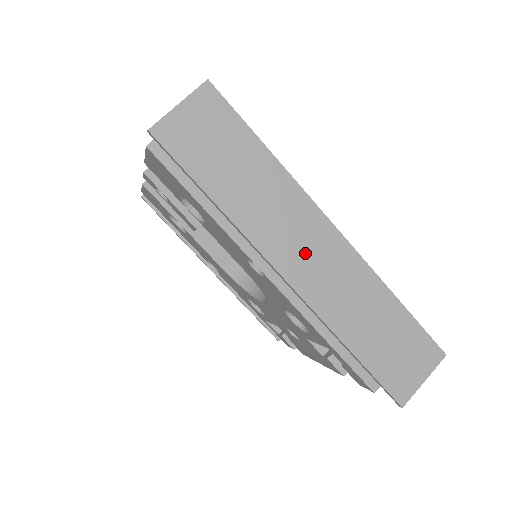
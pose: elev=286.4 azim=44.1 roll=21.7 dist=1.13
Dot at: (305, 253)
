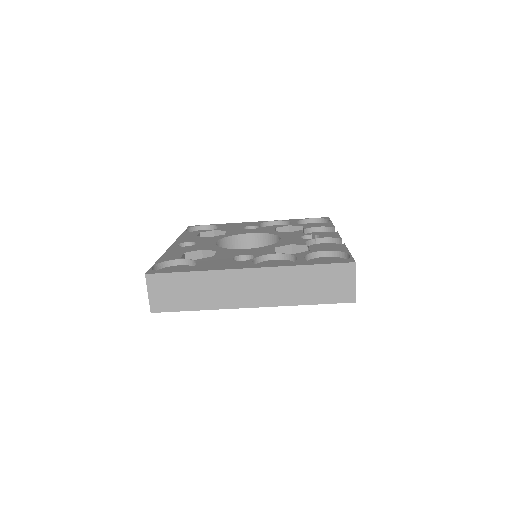
Dot at: (248, 291)
